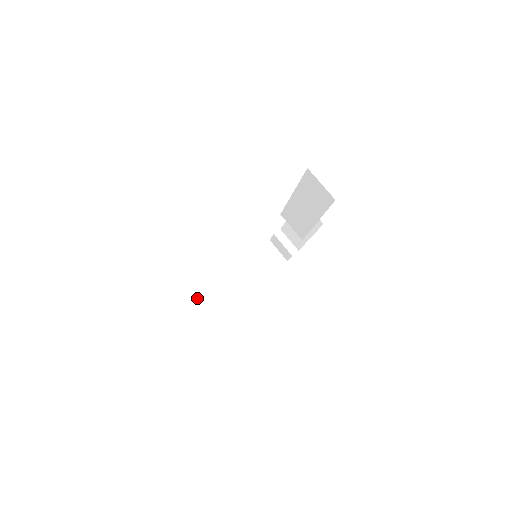
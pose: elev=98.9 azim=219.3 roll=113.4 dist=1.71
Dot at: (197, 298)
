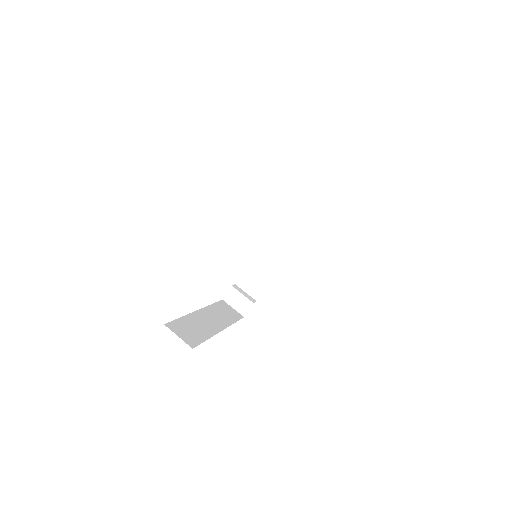
Dot at: (182, 321)
